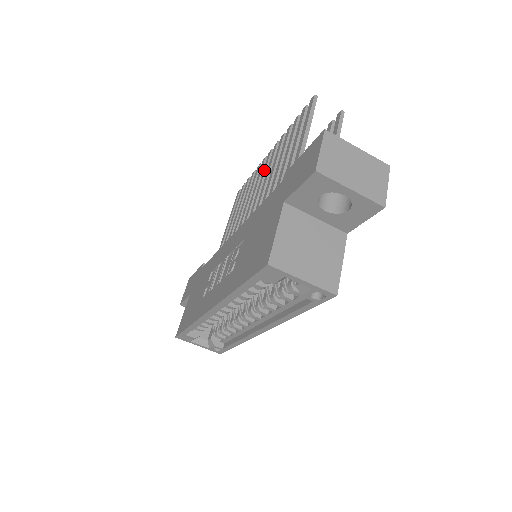
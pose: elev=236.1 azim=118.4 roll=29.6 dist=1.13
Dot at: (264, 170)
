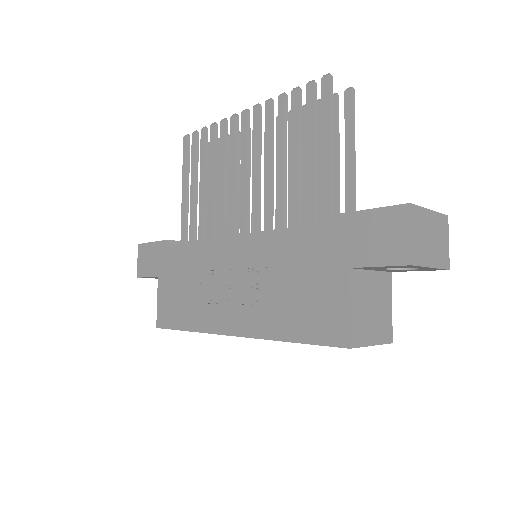
Dot at: (244, 142)
